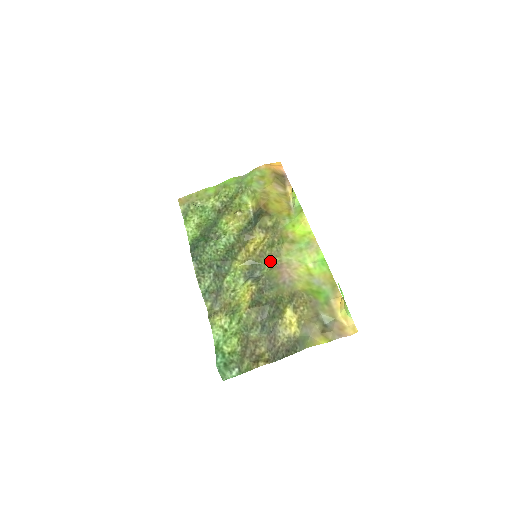
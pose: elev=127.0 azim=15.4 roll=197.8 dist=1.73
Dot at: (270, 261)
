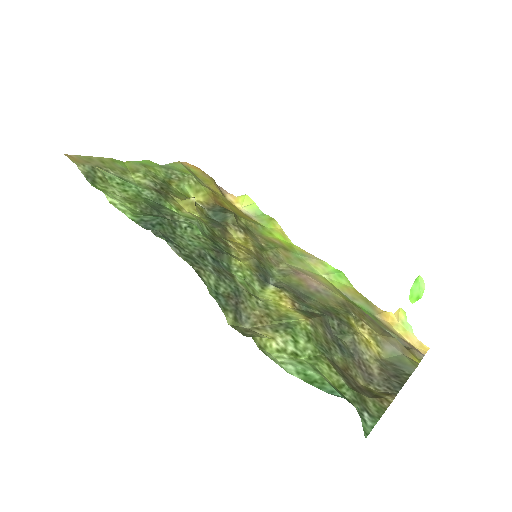
Dot at: (274, 267)
